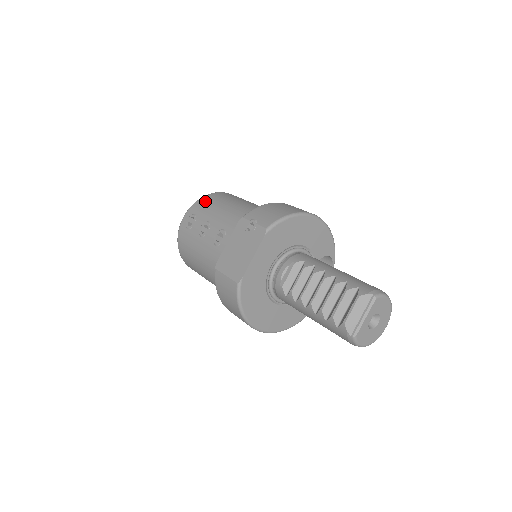
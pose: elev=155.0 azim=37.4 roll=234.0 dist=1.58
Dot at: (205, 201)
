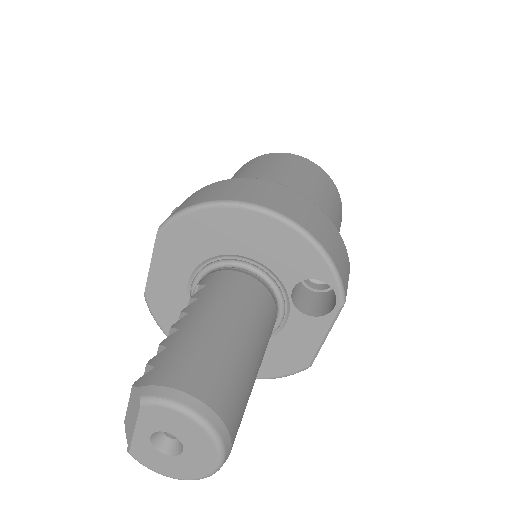
Dot at: (240, 168)
